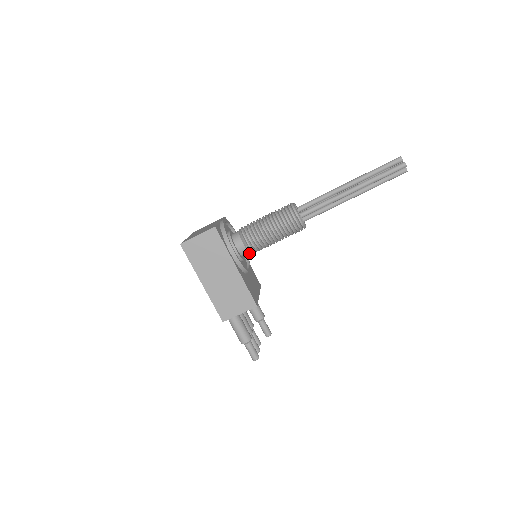
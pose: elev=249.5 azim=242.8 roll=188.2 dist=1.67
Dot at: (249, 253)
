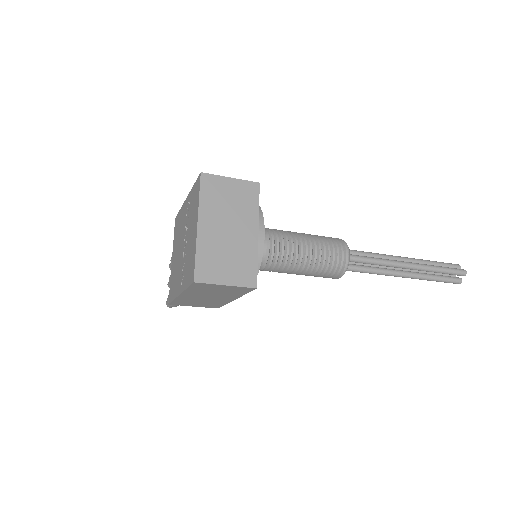
Dot at: occluded
